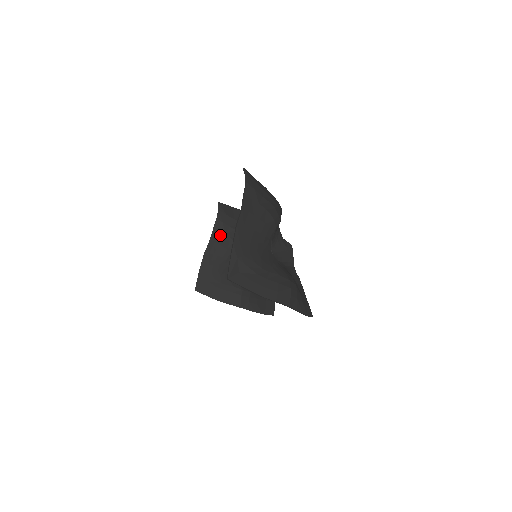
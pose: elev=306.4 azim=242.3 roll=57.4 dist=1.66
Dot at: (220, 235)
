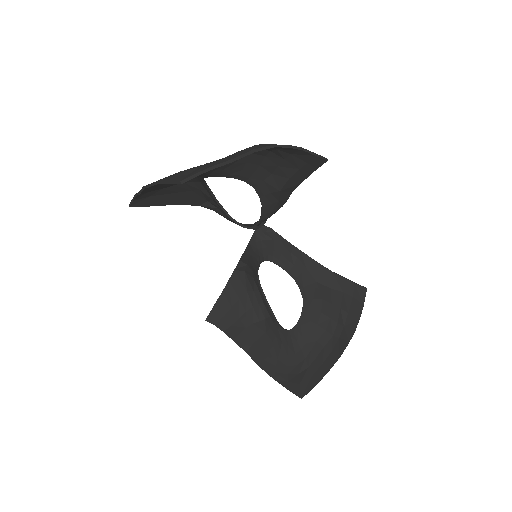
Dot at: (244, 335)
